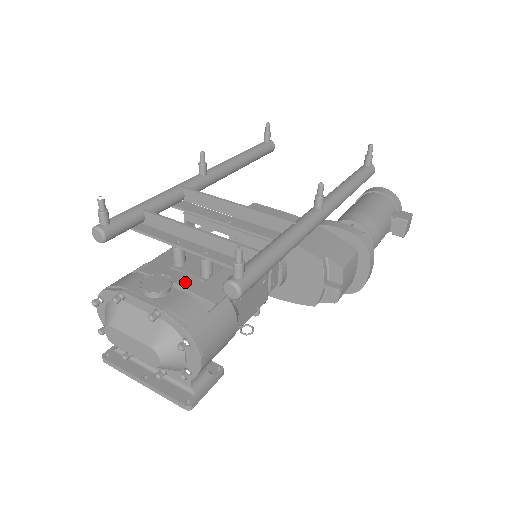
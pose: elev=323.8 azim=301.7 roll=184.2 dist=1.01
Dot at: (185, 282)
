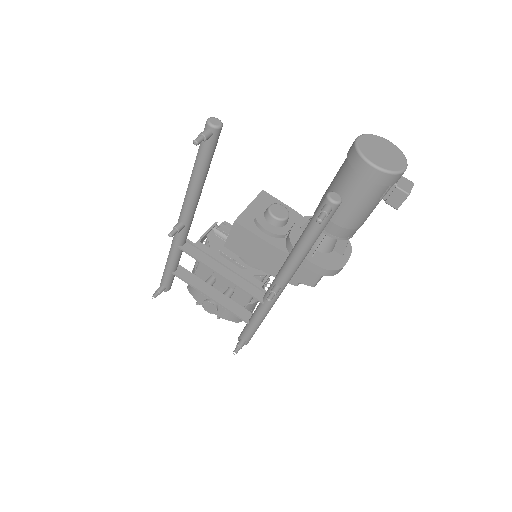
Dot at: occluded
